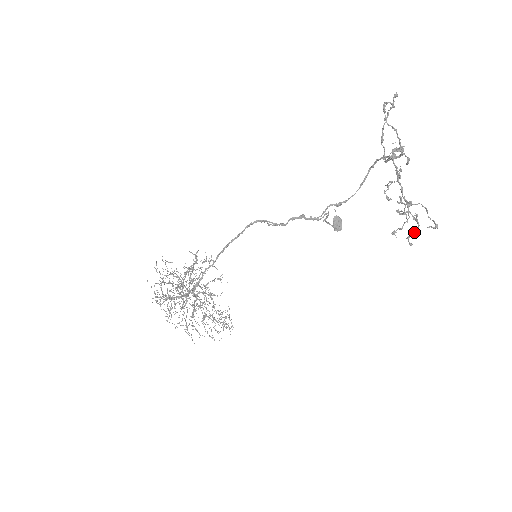
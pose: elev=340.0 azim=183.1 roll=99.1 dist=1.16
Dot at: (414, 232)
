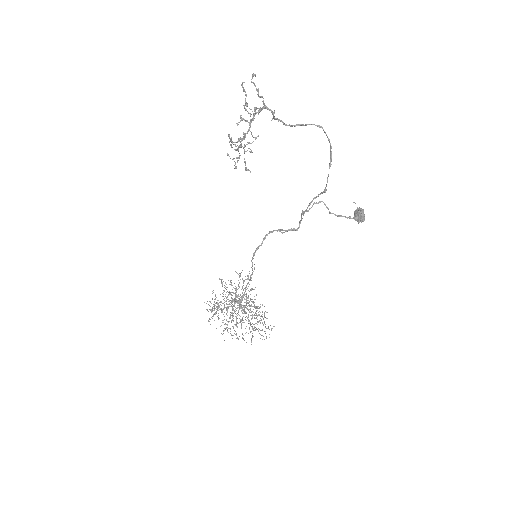
Dot at: occluded
